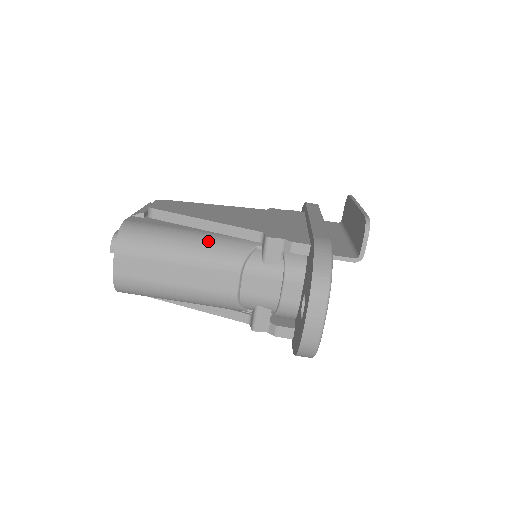
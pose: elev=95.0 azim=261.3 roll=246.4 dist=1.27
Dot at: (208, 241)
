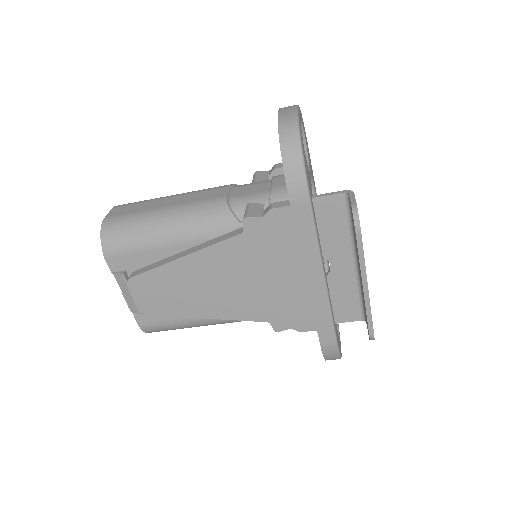
Dot at: (222, 323)
